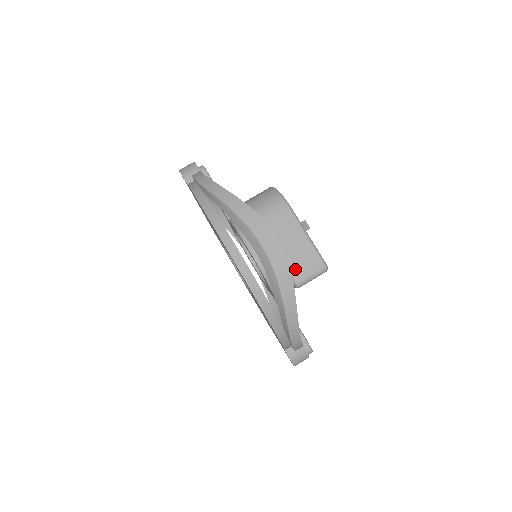
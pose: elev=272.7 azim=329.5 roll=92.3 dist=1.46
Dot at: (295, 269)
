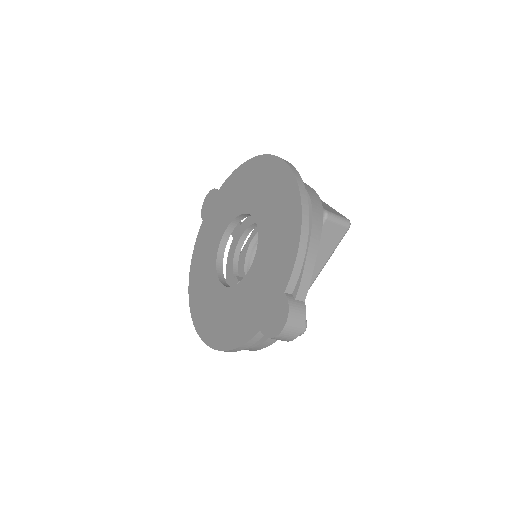
Dot at: (325, 208)
